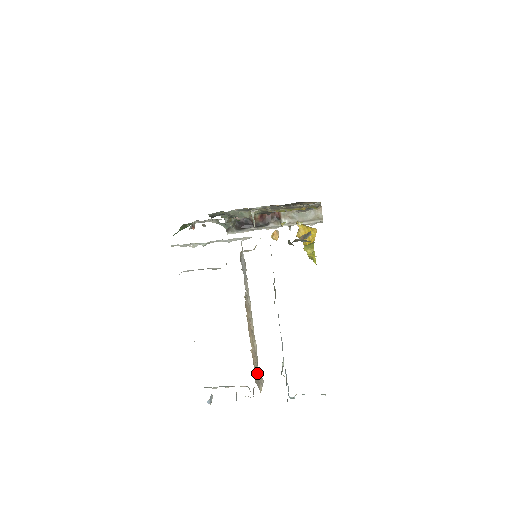
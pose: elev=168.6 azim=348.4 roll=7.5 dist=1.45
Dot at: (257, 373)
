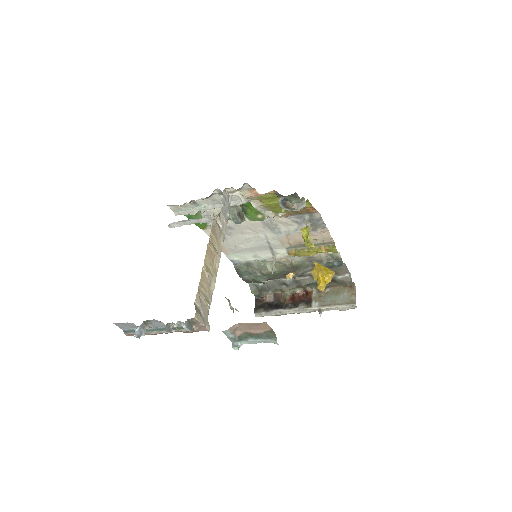
Dot at: (203, 308)
